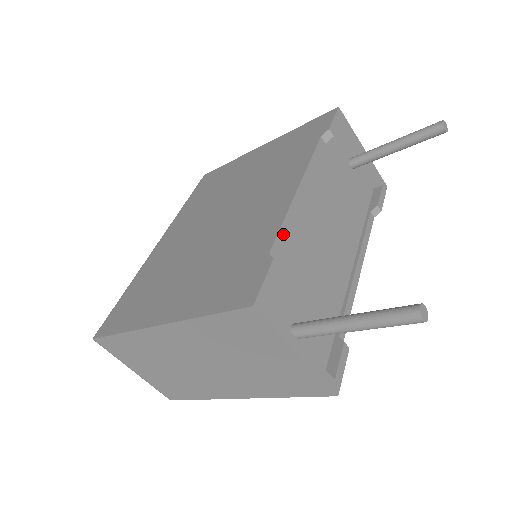
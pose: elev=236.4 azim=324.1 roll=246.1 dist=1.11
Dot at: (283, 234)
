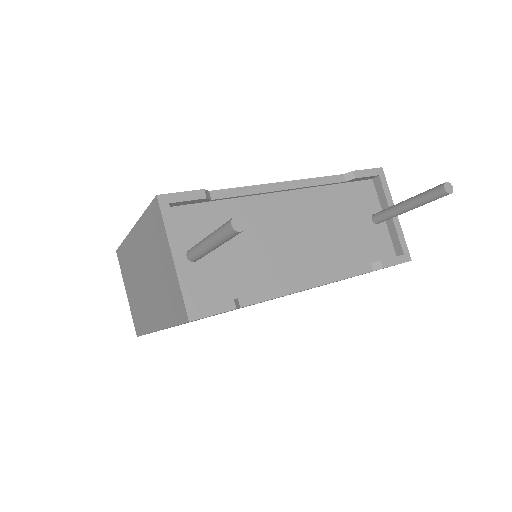
Dot at: (236, 193)
